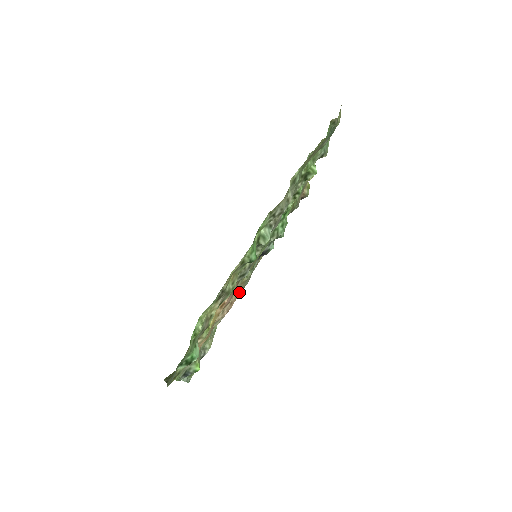
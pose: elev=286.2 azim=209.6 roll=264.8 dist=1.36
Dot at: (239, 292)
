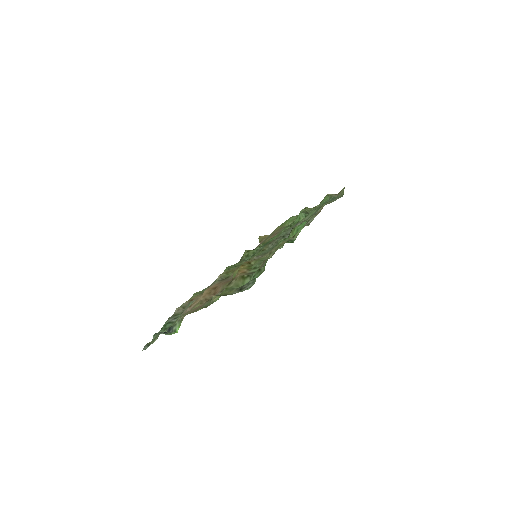
Dot at: occluded
